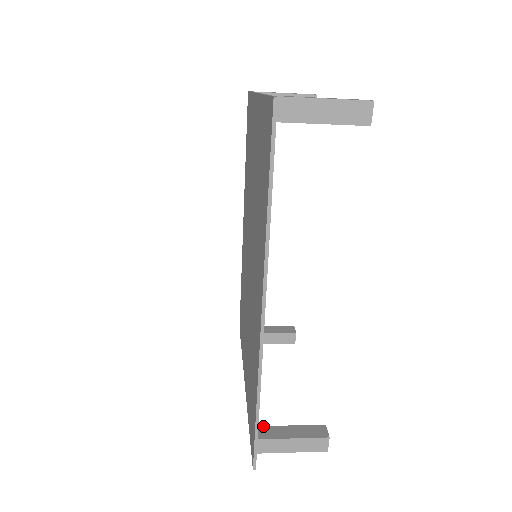
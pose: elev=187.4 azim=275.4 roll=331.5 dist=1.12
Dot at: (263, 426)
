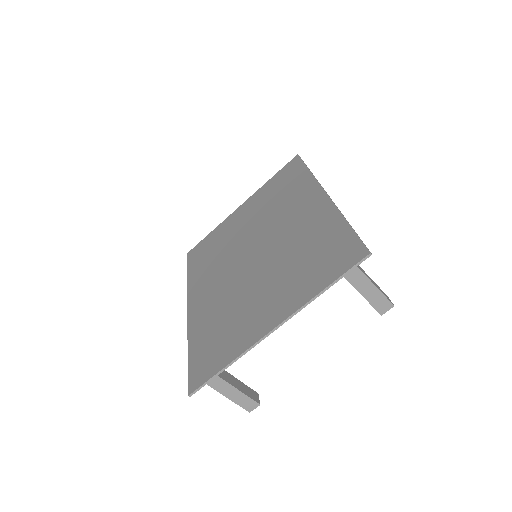
Dot at: occluded
